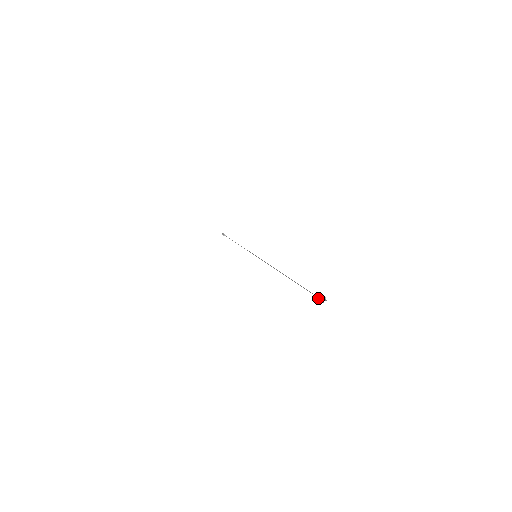
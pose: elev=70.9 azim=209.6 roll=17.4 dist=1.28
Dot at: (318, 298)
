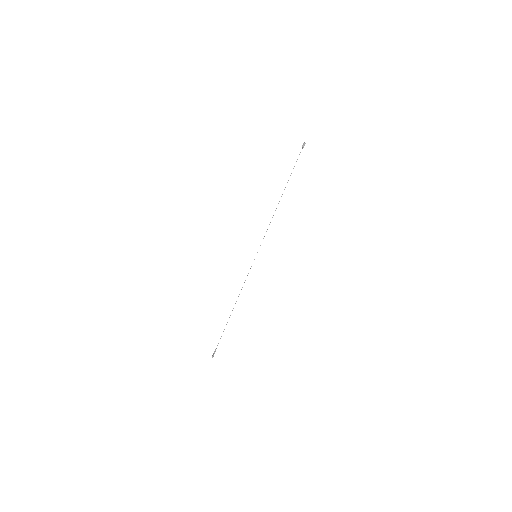
Dot at: (303, 144)
